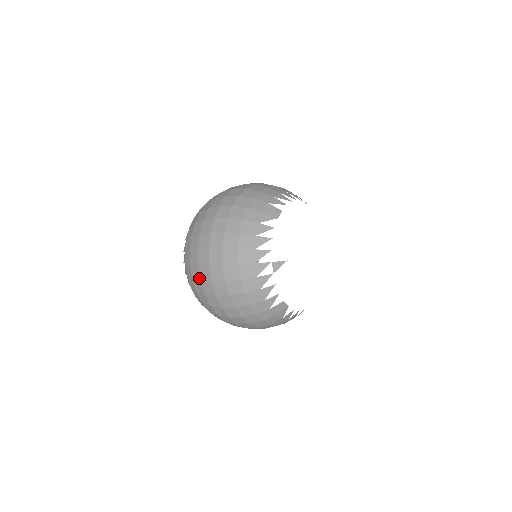
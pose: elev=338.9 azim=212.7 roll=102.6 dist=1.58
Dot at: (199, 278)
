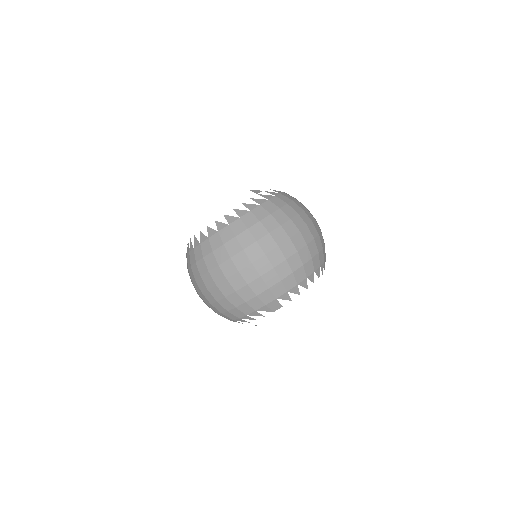
Dot at: (192, 280)
